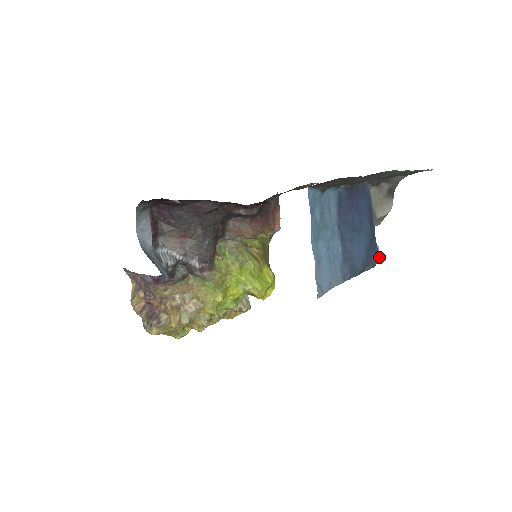
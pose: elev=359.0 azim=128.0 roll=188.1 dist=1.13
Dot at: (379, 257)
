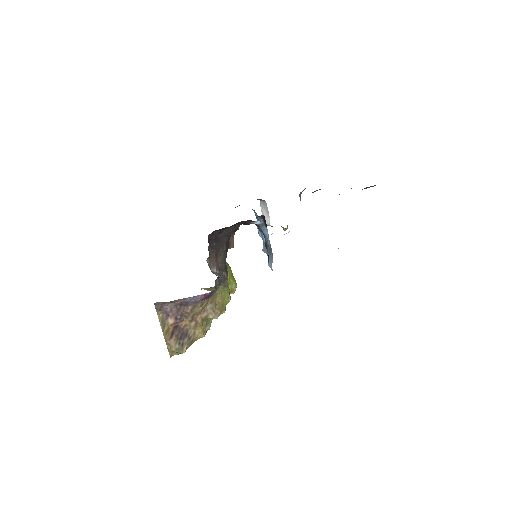
Dot at: occluded
